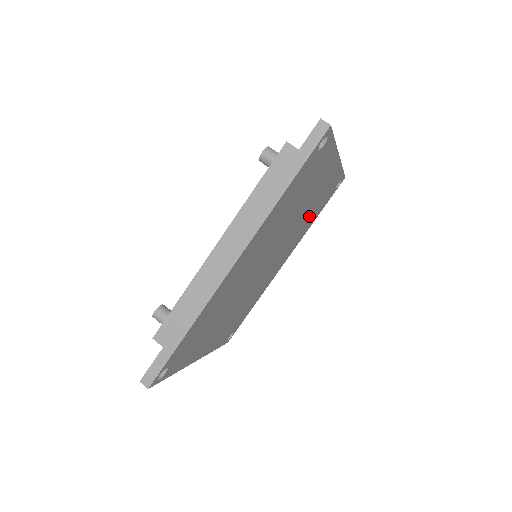
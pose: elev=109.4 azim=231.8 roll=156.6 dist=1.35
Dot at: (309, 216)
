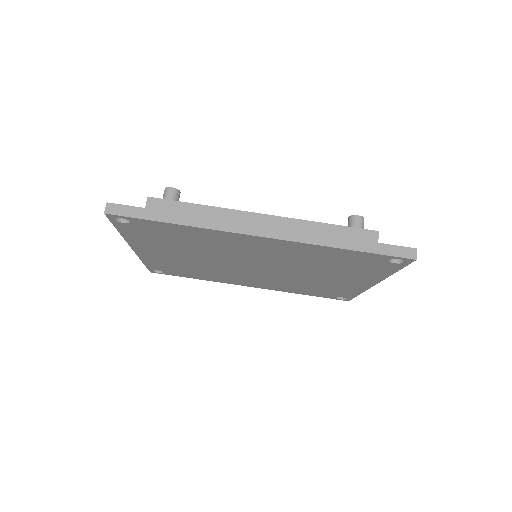
Dot at: (306, 286)
